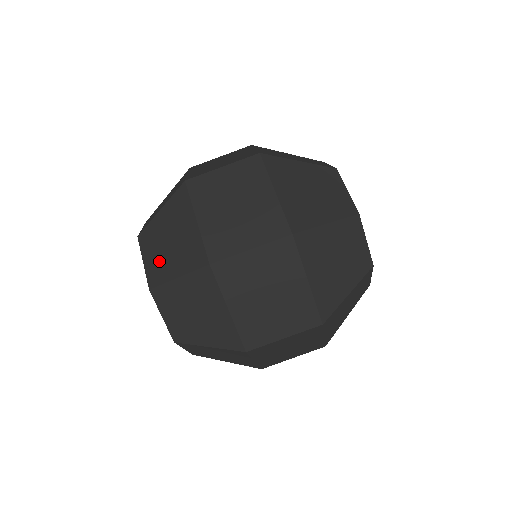
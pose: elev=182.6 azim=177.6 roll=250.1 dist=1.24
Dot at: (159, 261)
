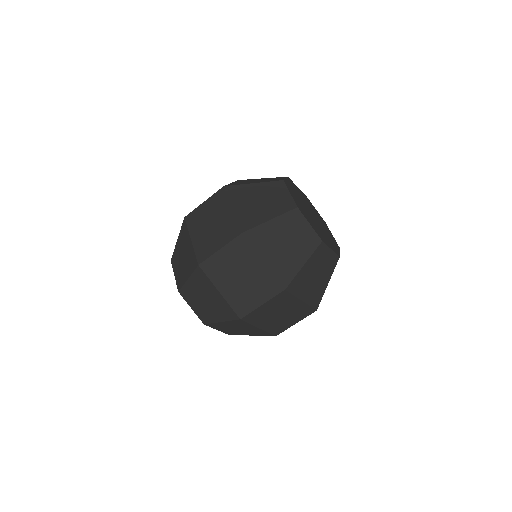
Dot at: (180, 272)
